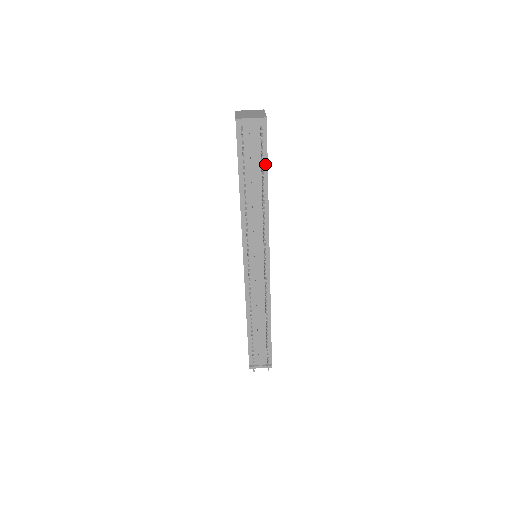
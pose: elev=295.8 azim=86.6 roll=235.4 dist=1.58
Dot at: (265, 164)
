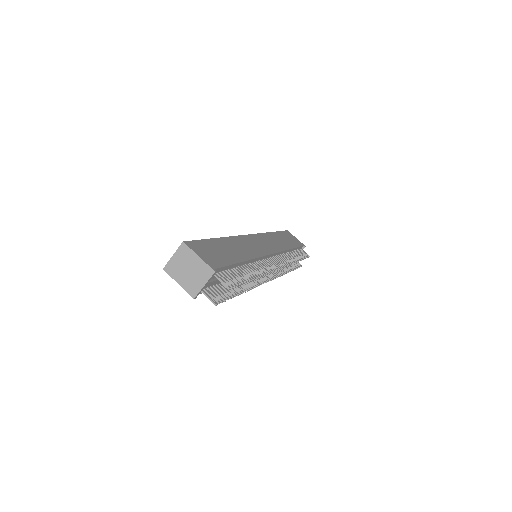
Dot at: (233, 266)
